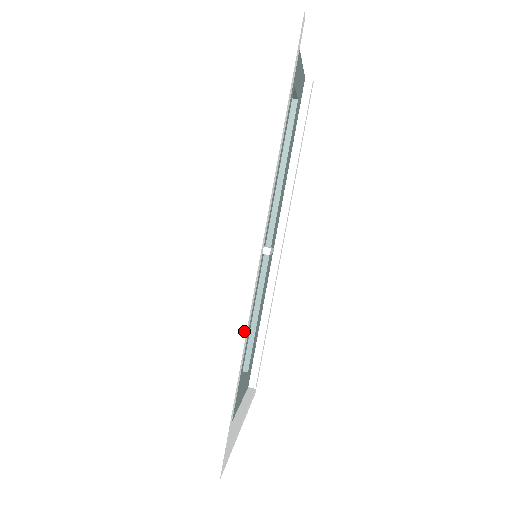
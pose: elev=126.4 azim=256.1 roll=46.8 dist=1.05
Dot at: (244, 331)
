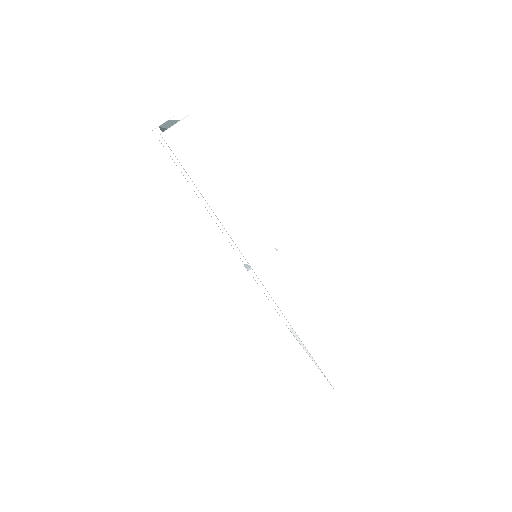
Dot at: (308, 304)
